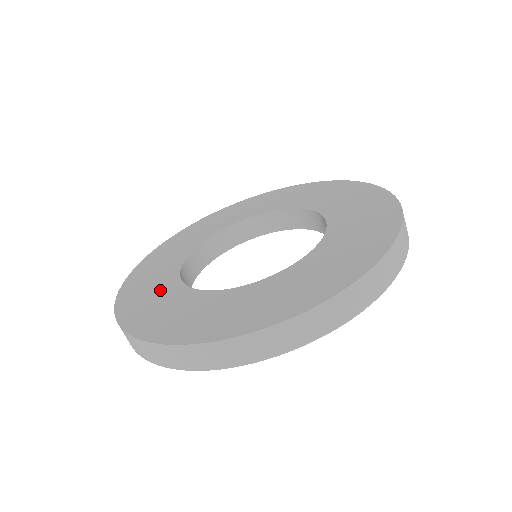
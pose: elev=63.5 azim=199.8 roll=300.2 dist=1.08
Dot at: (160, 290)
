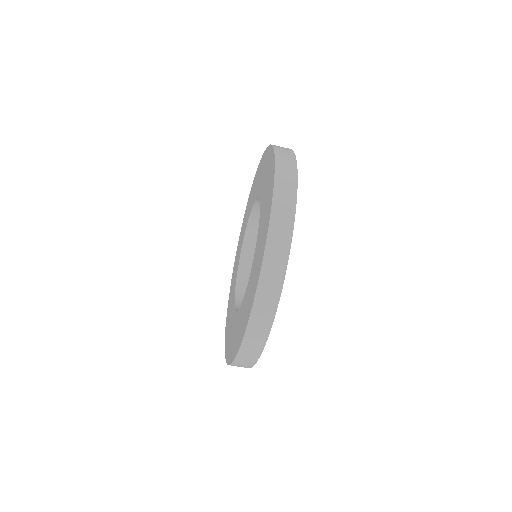
Dot at: (231, 322)
